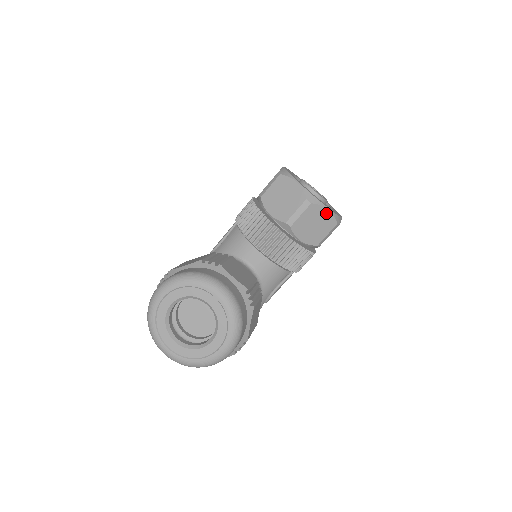
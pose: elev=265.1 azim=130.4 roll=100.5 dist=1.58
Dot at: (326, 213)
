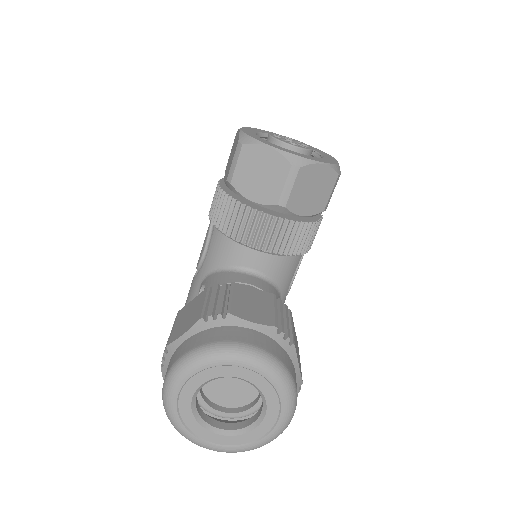
Dot at: (321, 169)
